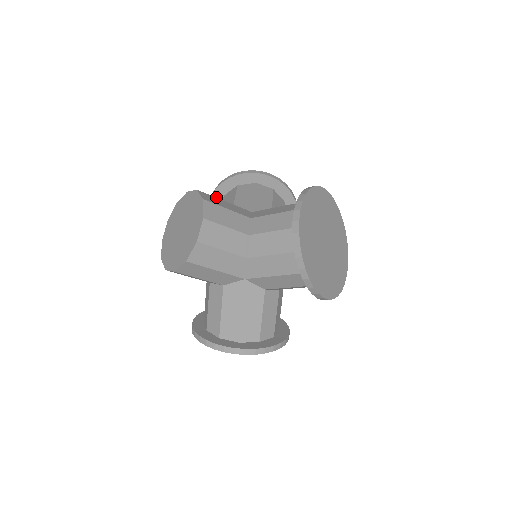
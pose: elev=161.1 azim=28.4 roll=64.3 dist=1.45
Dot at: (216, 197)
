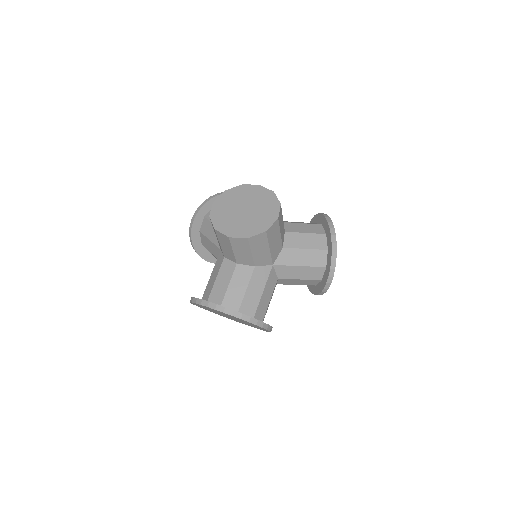
Dot at: (209, 204)
